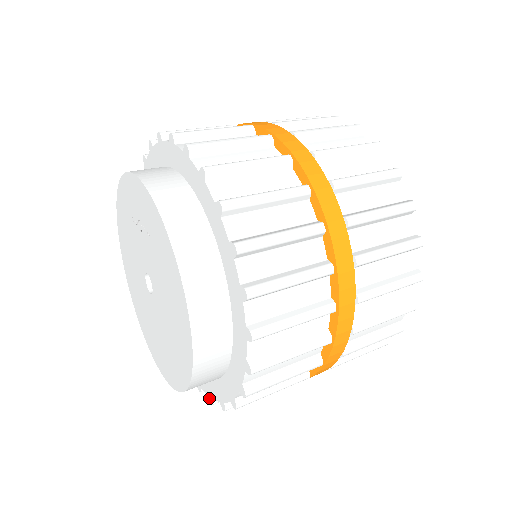
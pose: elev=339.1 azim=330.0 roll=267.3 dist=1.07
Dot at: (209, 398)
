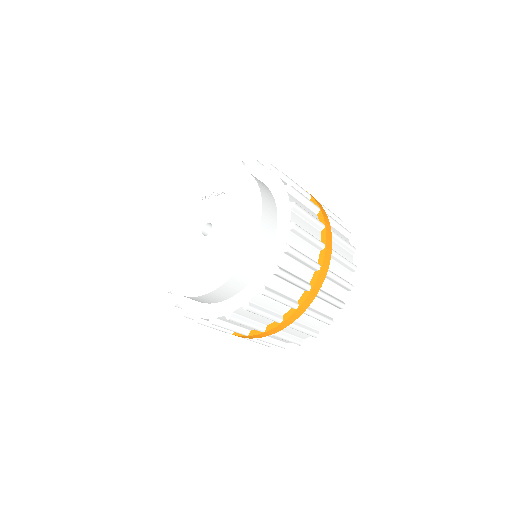
Dot at: (226, 316)
